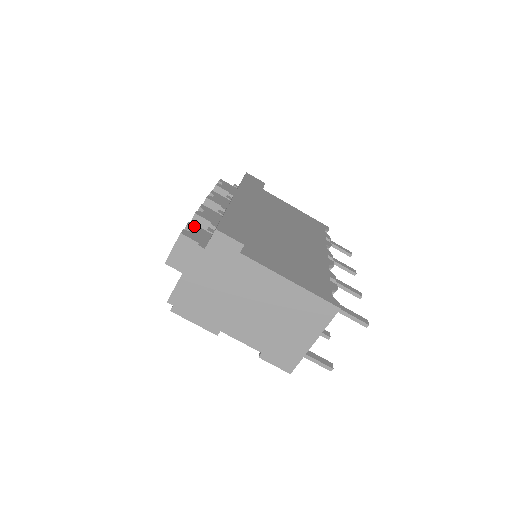
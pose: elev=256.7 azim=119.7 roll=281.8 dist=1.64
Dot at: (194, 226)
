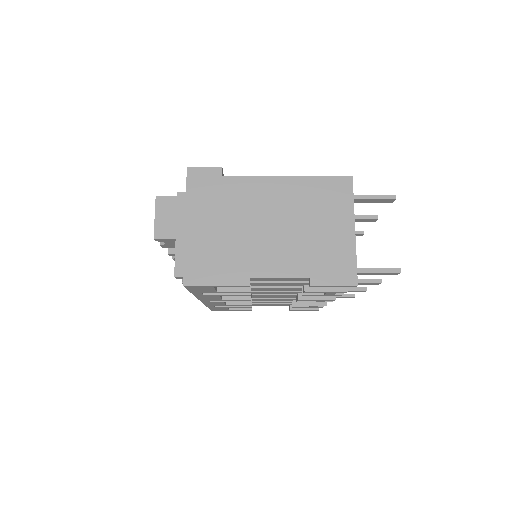
Dot at: occluded
